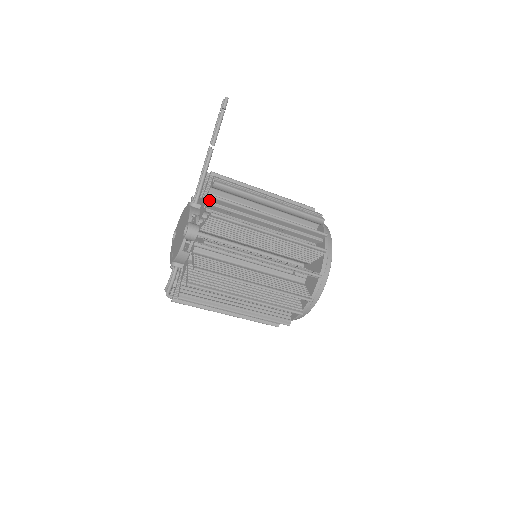
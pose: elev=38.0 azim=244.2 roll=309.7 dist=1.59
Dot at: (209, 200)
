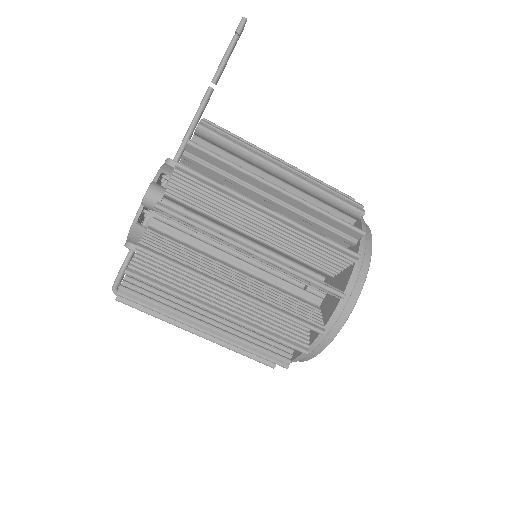
Dot at: occluded
